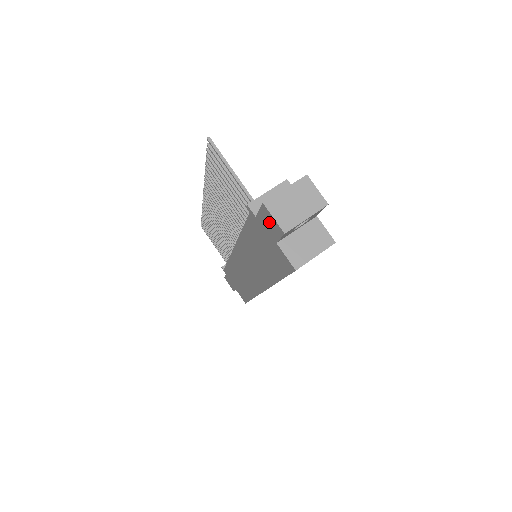
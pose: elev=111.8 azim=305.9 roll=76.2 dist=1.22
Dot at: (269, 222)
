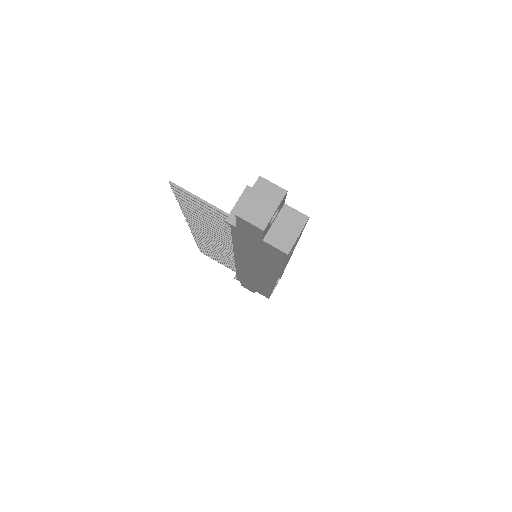
Dot at: (248, 227)
